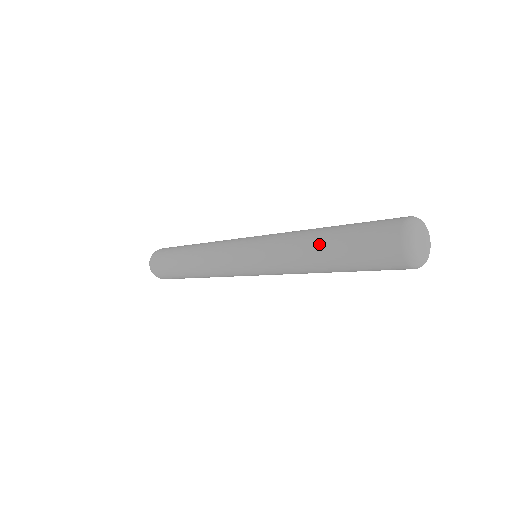
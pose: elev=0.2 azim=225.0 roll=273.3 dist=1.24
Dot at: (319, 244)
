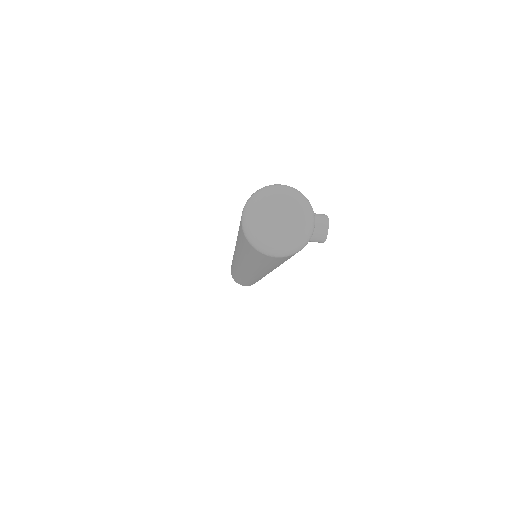
Dot at: occluded
